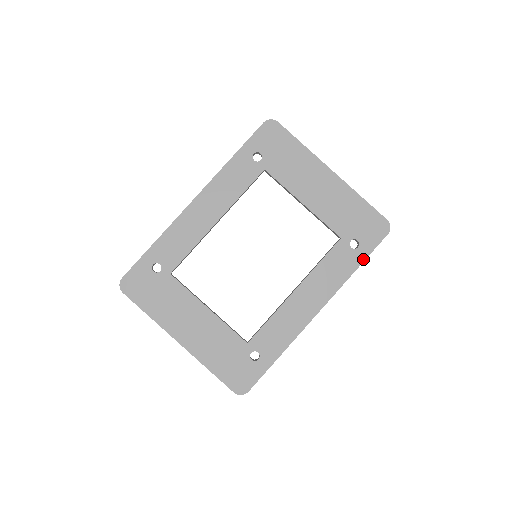
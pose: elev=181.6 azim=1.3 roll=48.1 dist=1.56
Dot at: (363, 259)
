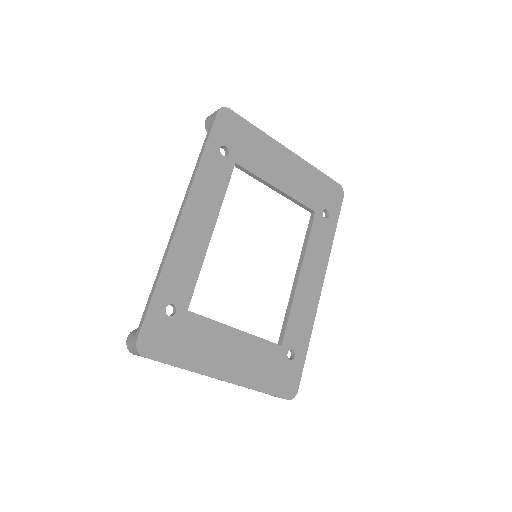
Dot at: (335, 225)
